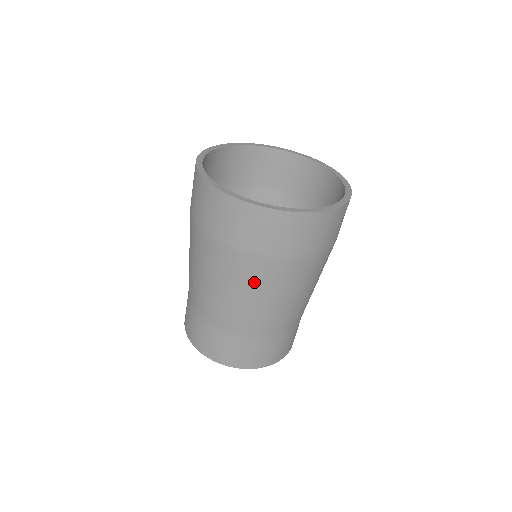
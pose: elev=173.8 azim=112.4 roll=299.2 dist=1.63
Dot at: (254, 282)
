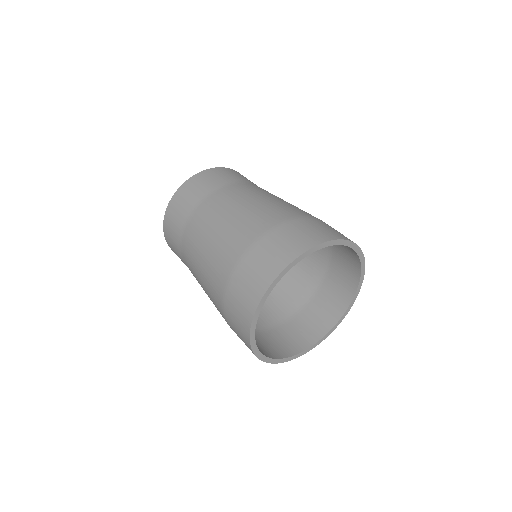
Dot at: occluded
